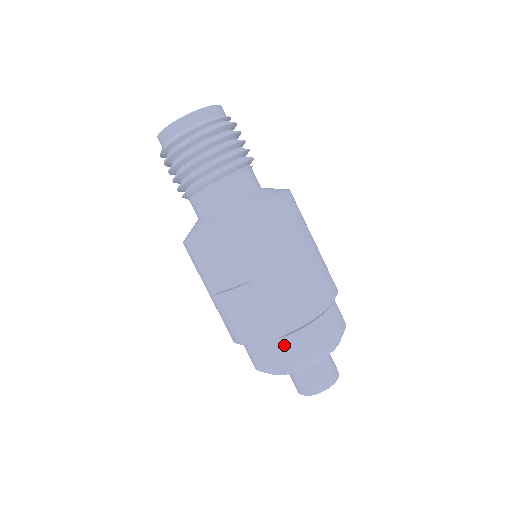
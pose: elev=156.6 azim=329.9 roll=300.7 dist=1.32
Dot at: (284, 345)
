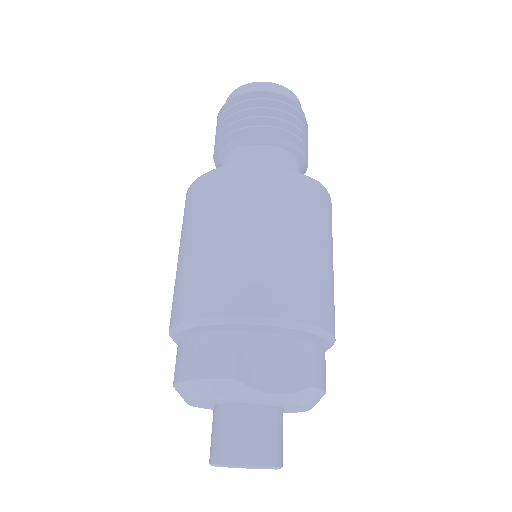
Dot at: (302, 351)
